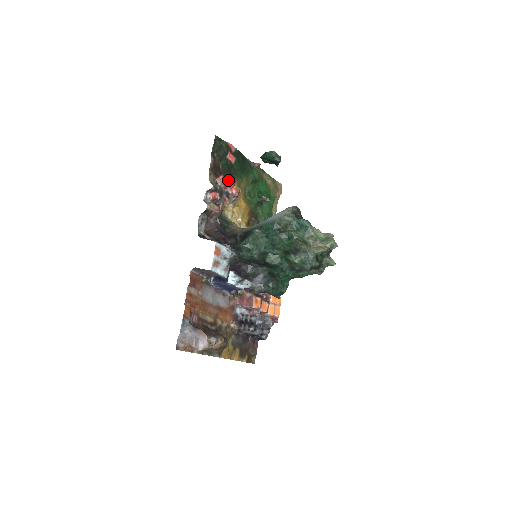
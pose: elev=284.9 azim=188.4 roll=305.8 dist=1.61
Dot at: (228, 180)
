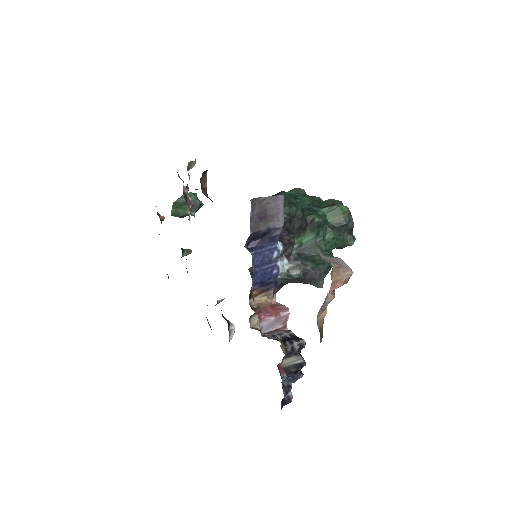
Dot at: occluded
